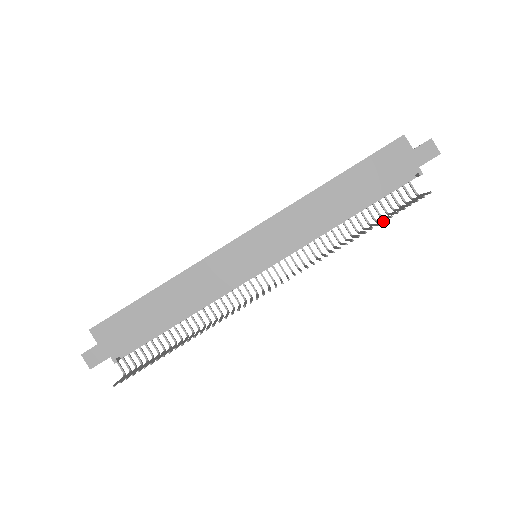
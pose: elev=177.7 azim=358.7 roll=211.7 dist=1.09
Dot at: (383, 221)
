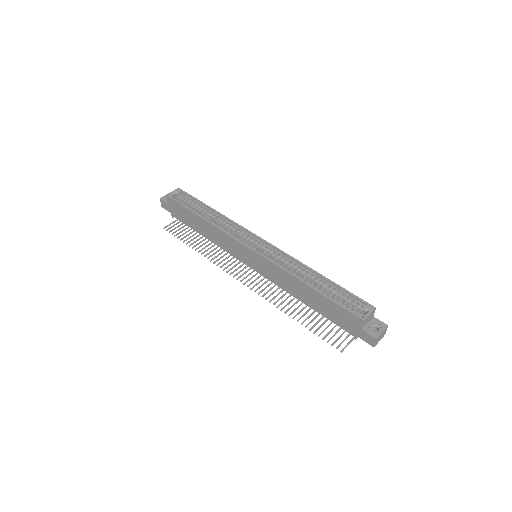
Dot at: (311, 328)
